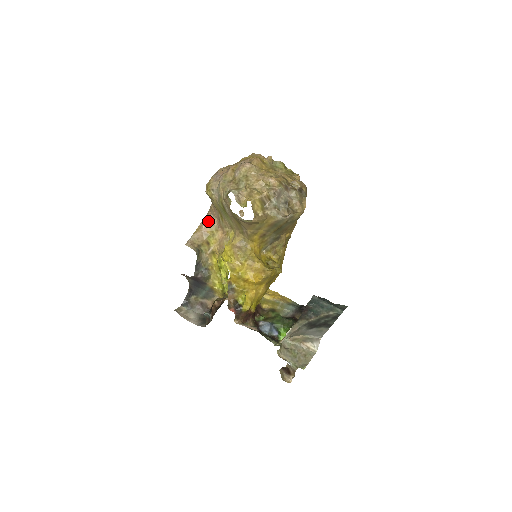
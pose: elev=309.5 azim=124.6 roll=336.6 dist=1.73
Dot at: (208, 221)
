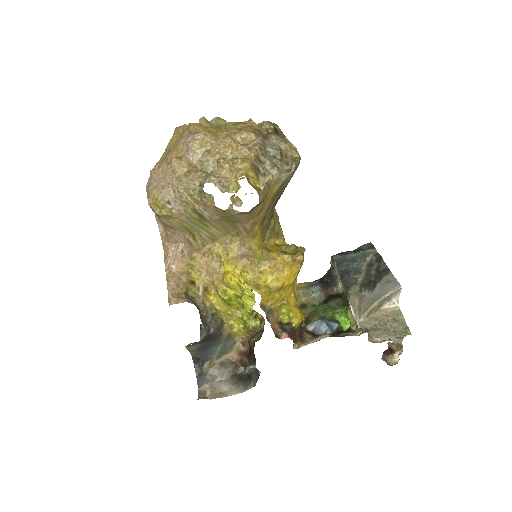
Dot at: (172, 255)
